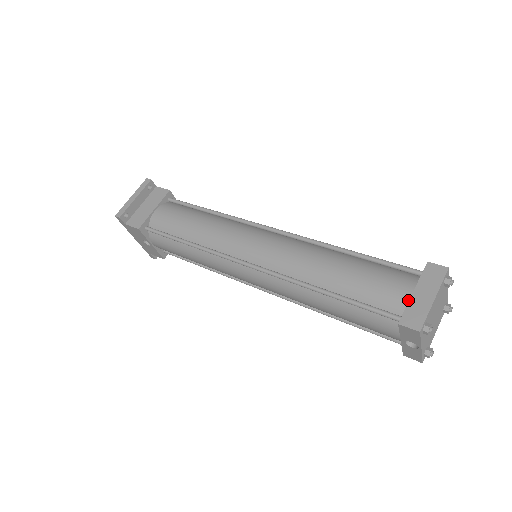
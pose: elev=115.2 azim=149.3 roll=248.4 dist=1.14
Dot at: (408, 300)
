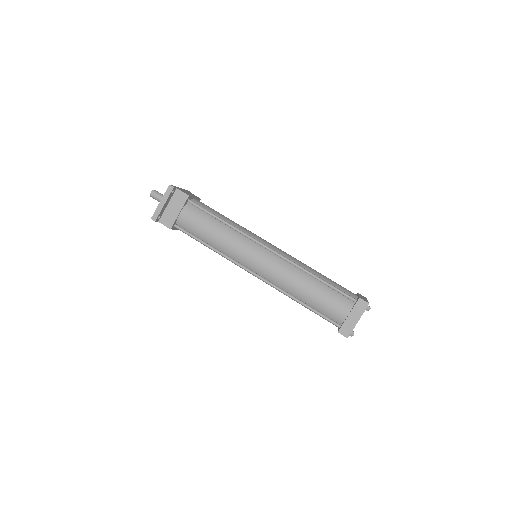
Dot at: (345, 318)
